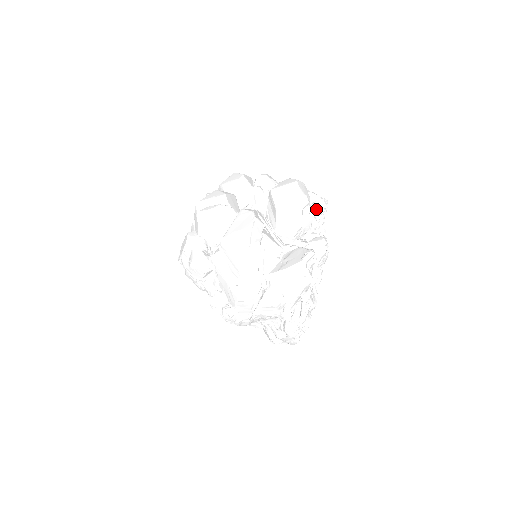
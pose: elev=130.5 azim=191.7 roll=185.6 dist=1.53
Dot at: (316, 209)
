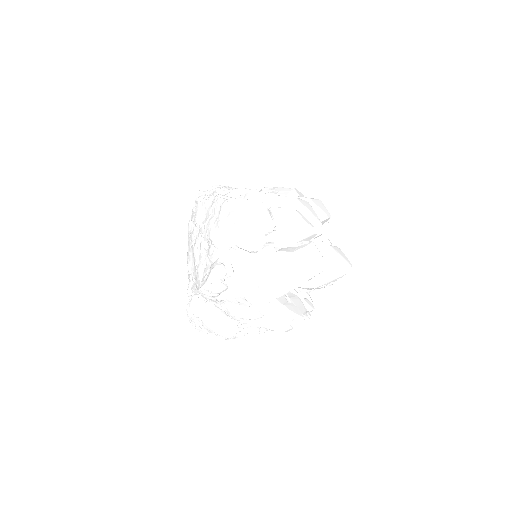
Dot at: occluded
